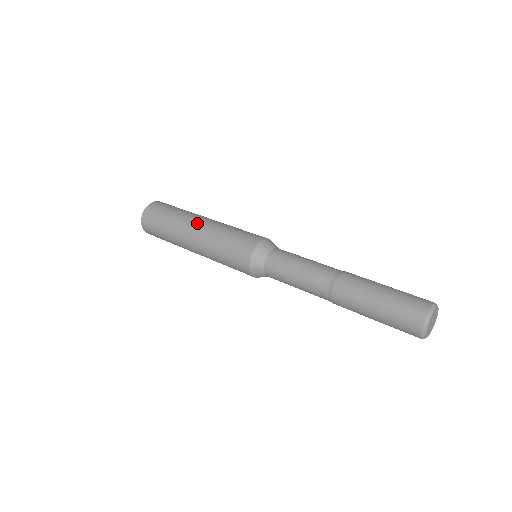
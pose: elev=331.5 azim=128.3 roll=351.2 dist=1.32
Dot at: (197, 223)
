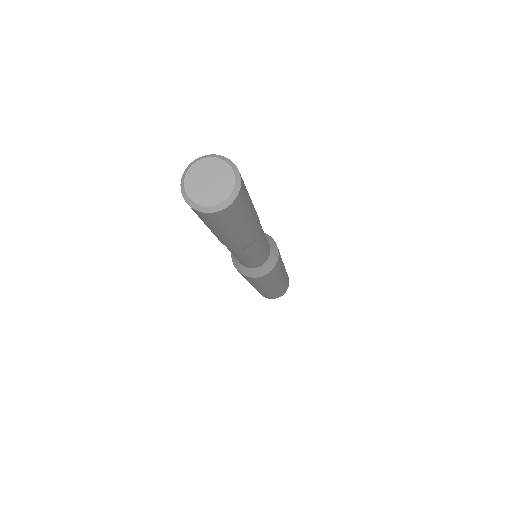
Dot at: occluded
